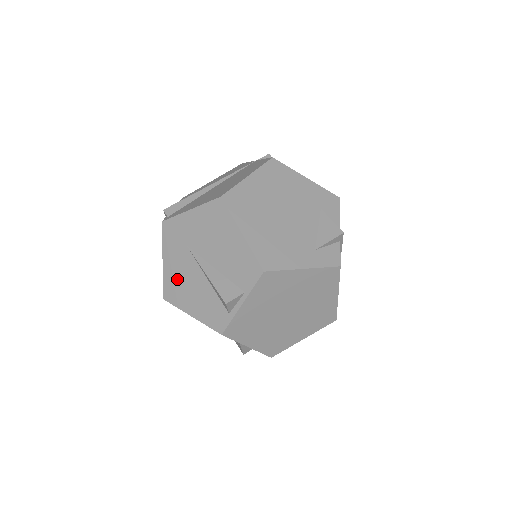
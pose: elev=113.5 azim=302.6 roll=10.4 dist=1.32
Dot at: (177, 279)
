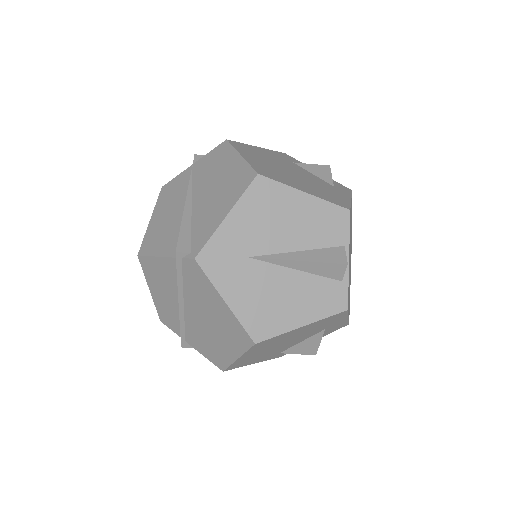
Dot at: (259, 304)
